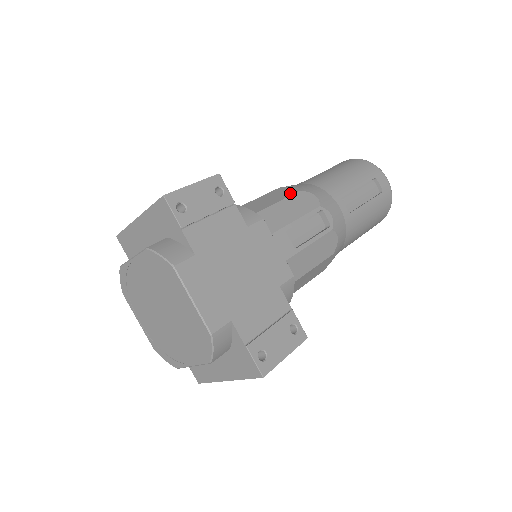
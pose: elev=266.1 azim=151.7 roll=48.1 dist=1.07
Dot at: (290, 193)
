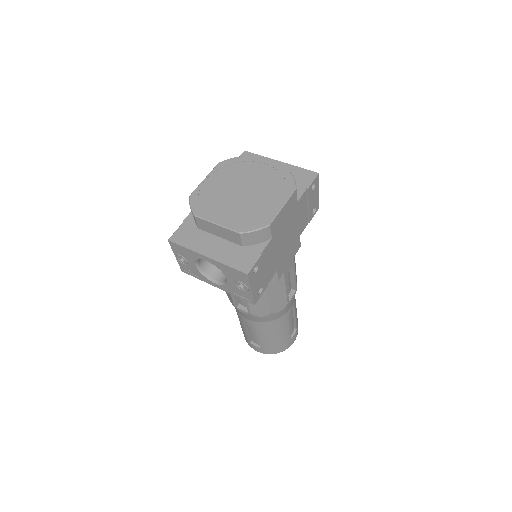
Dot at: occluded
